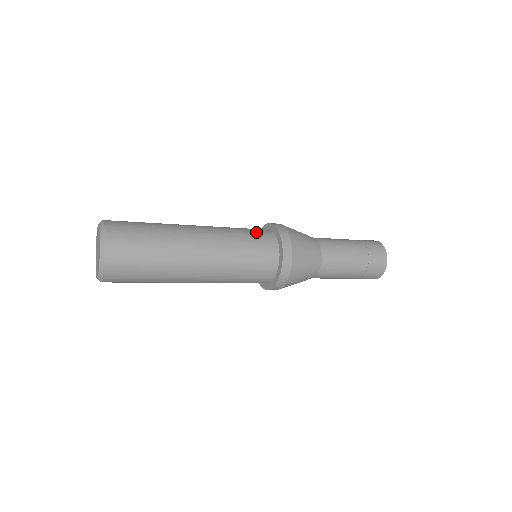
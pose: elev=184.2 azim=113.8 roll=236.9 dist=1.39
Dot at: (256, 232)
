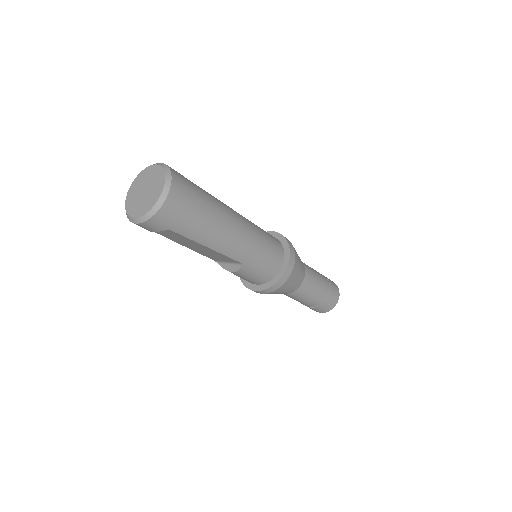
Dot at: occluded
